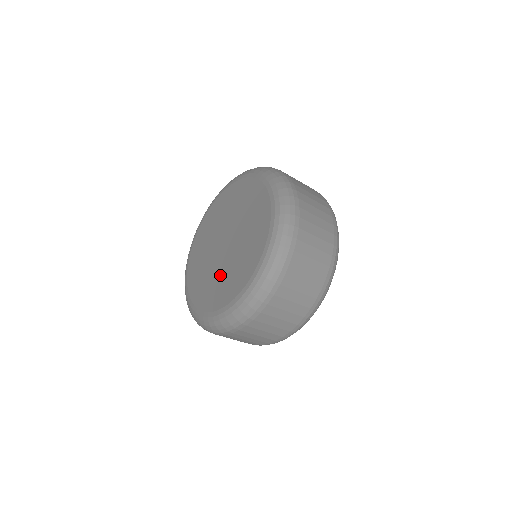
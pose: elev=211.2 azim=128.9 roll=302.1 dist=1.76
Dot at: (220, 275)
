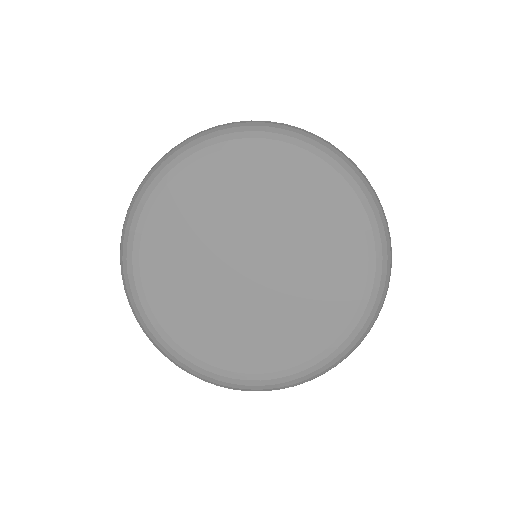
Dot at: (284, 309)
